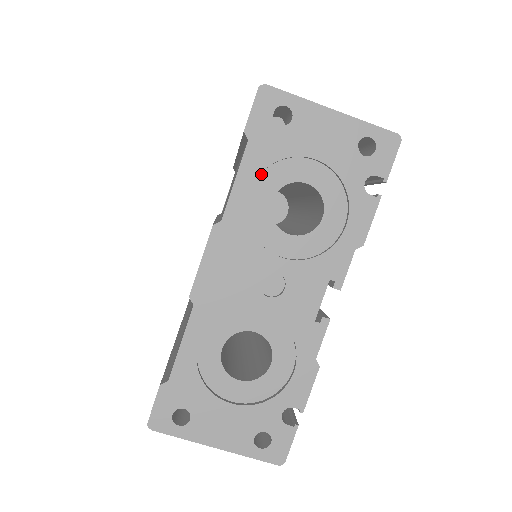
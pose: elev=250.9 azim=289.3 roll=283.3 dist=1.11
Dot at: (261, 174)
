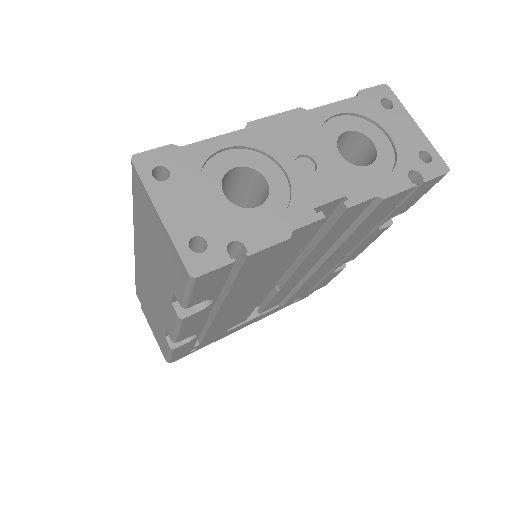
Dot at: (350, 116)
